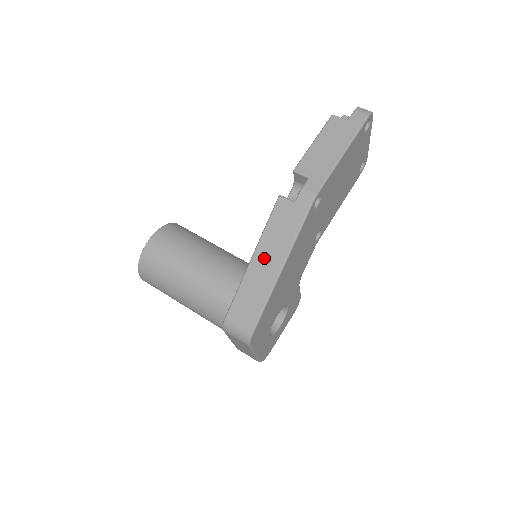
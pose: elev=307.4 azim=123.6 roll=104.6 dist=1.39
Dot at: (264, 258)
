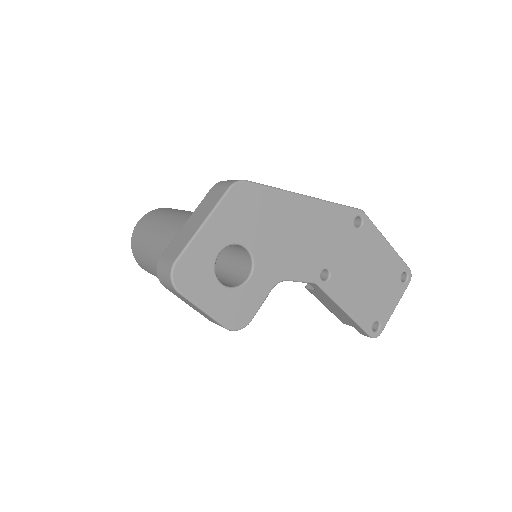
Dot at: occluded
